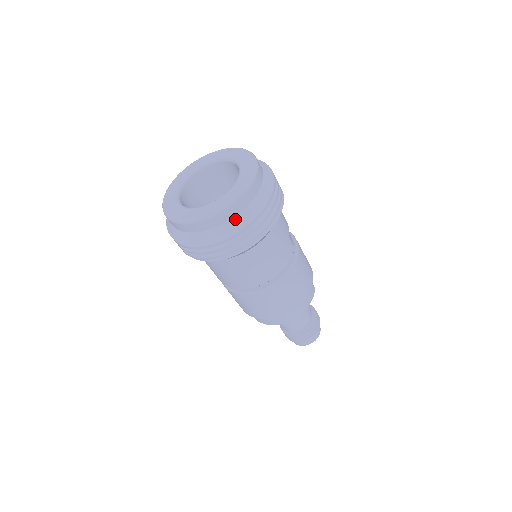
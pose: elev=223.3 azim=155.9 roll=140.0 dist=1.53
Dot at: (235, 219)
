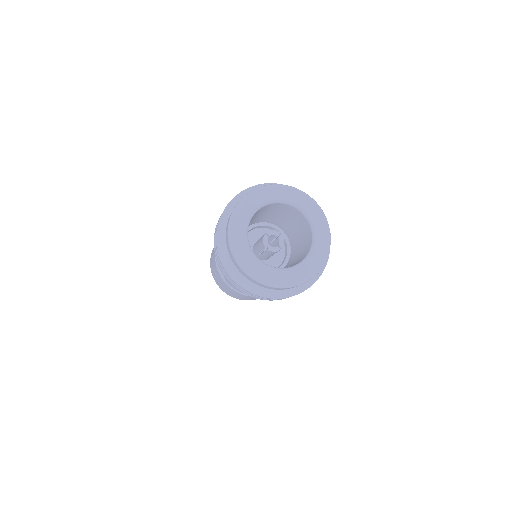
Dot at: (306, 283)
